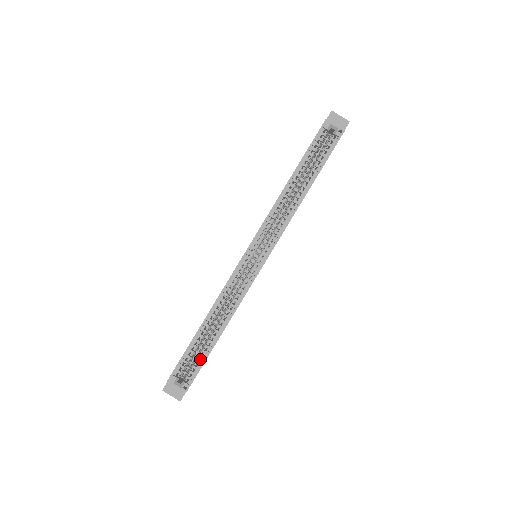
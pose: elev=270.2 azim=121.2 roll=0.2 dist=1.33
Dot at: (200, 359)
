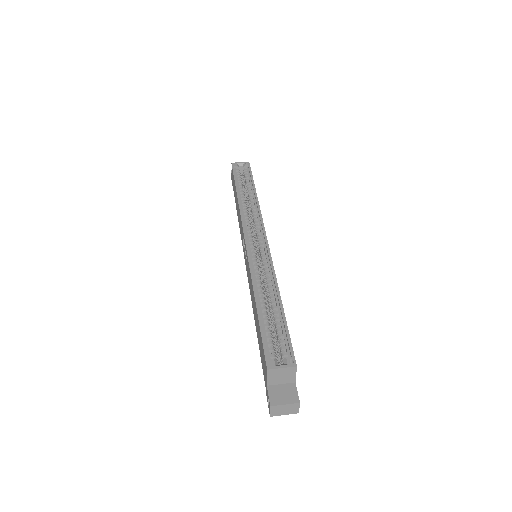
Dot at: occluded
